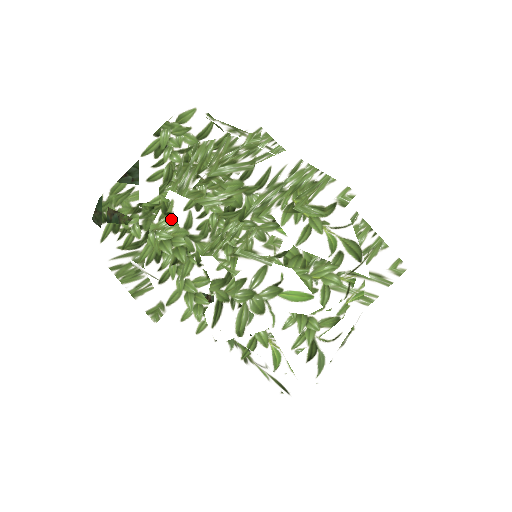
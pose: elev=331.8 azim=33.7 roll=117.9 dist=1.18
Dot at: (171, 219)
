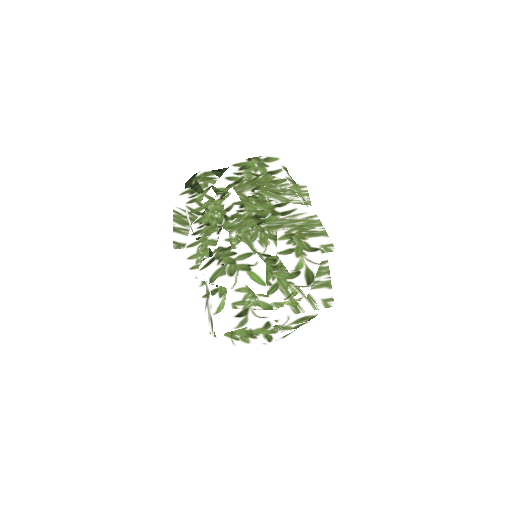
Dot at: (222, 202)
